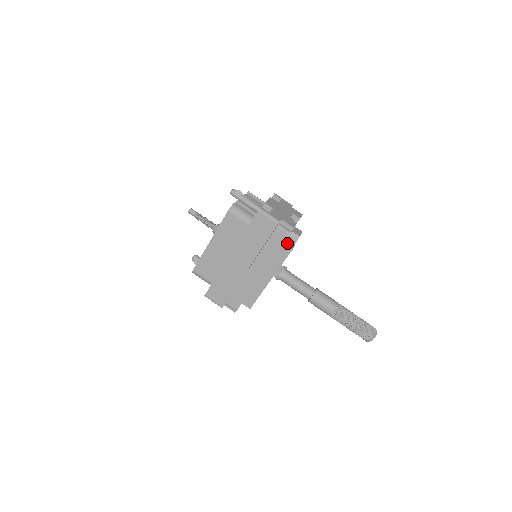
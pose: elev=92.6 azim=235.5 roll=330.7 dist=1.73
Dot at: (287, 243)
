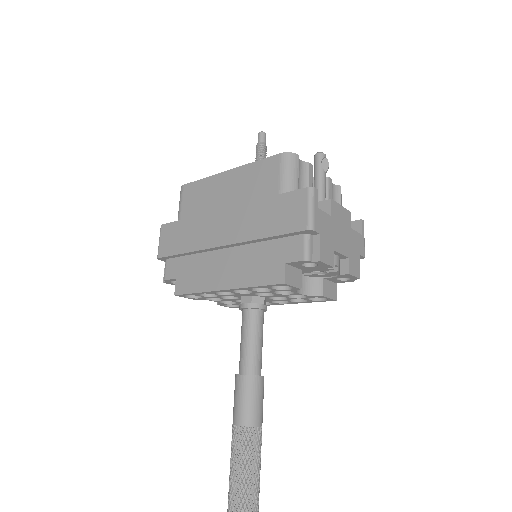
Dot at: (292, 271)
